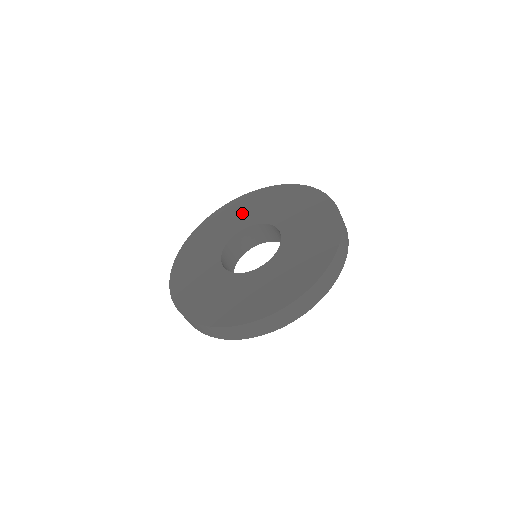
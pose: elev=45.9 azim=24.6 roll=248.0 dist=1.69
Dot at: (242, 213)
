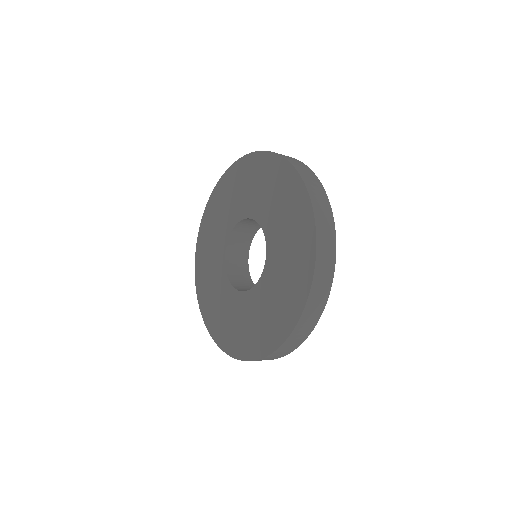
Dot at: (225, 207)
